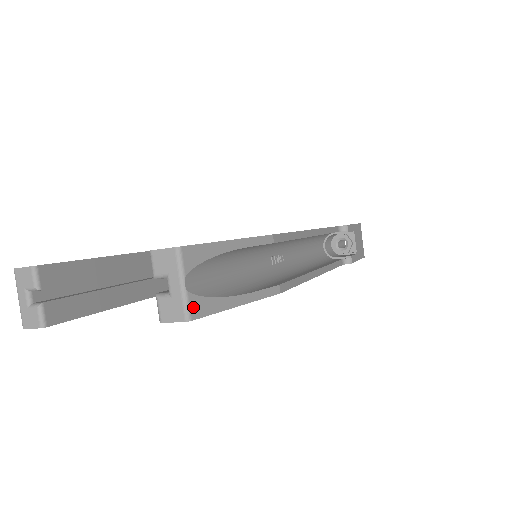
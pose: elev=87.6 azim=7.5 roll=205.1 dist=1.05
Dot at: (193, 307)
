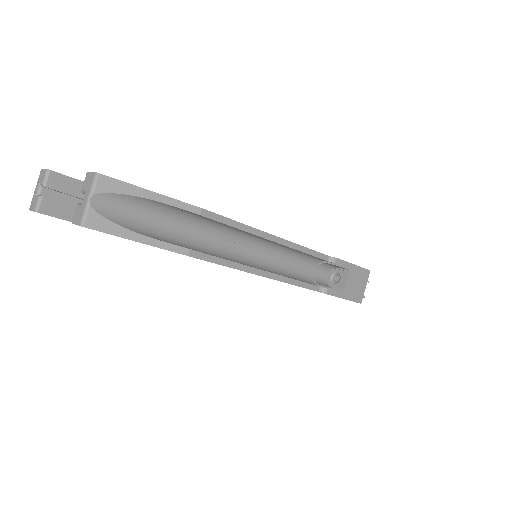
Dot at: (90, 219)
